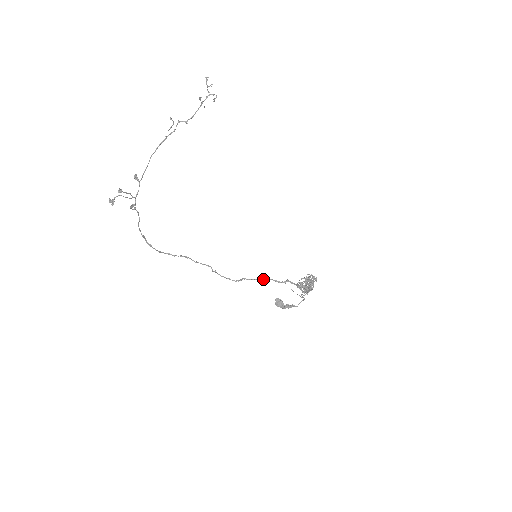
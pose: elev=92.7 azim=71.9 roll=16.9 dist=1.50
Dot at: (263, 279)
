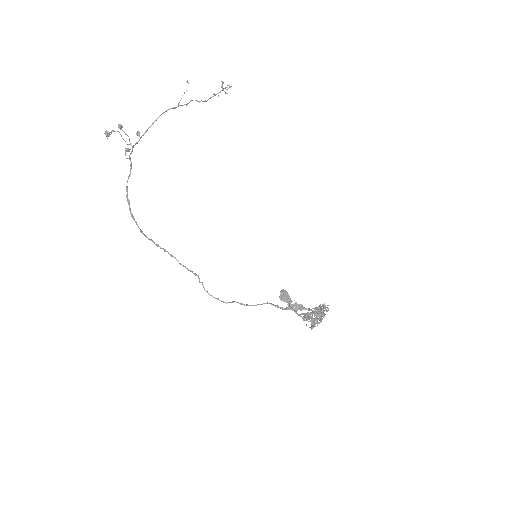
Dot at: (261, 304)
